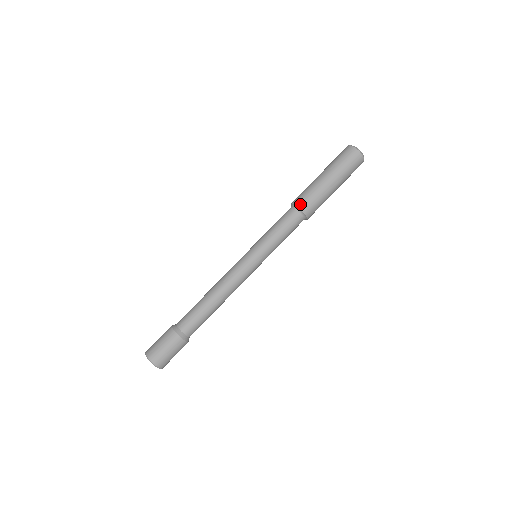
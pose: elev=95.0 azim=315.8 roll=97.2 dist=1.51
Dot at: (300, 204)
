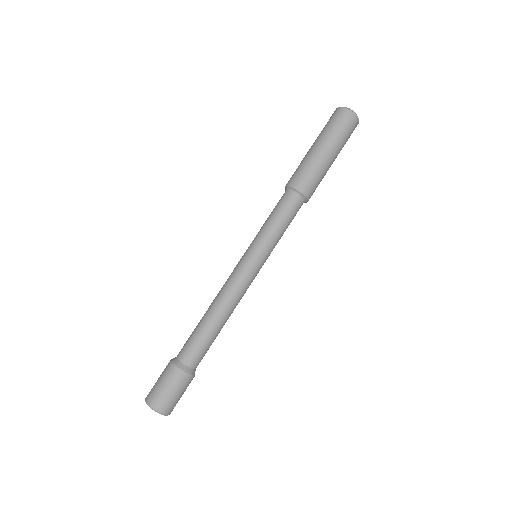
Dot at: (291, 182)
